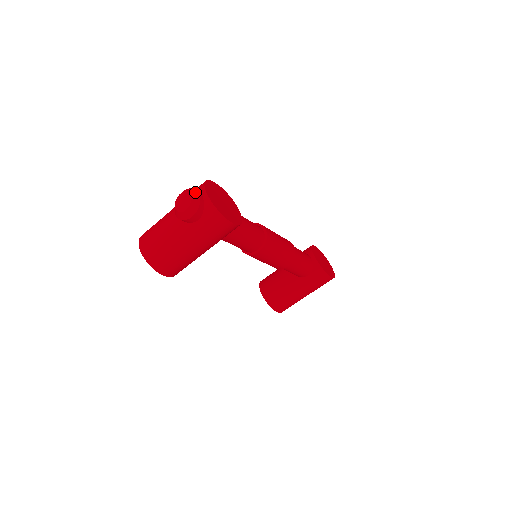
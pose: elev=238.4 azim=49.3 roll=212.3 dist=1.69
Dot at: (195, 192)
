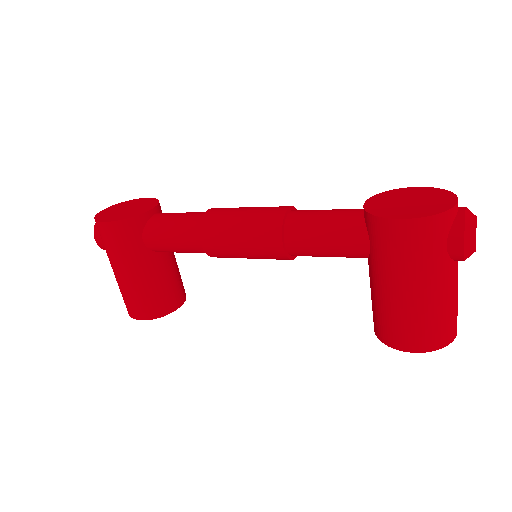
Dot at: occluded
